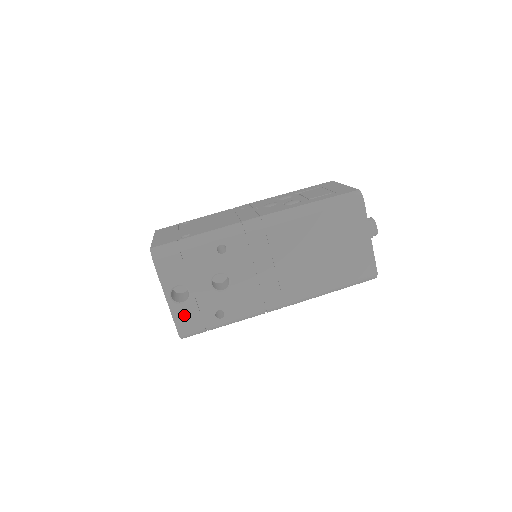
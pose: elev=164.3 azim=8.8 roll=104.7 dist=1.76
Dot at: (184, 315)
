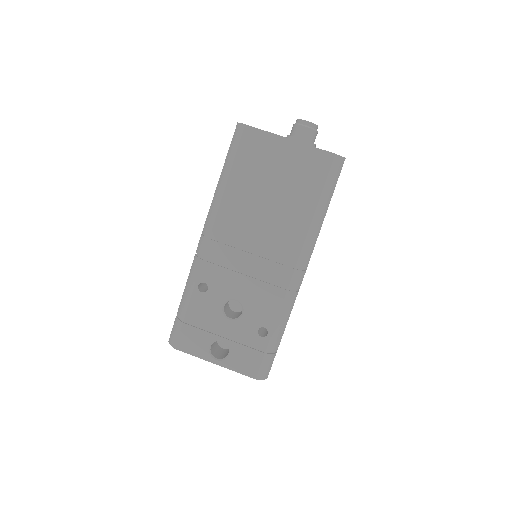
Dot at: (240, 361)
